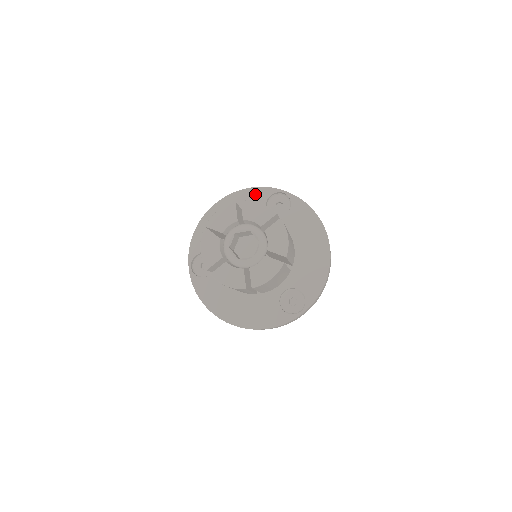
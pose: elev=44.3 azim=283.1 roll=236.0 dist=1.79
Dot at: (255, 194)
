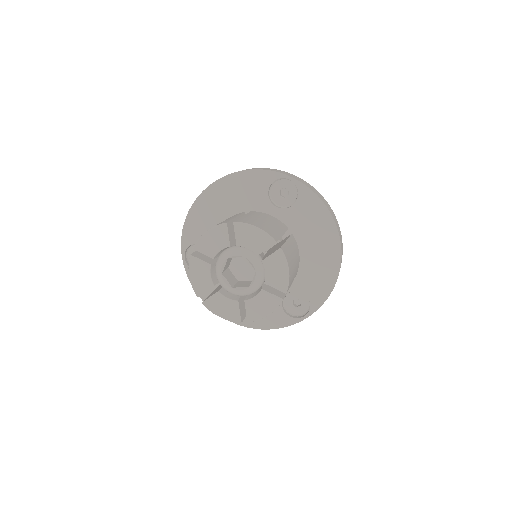
Dot at: (255, 178)
